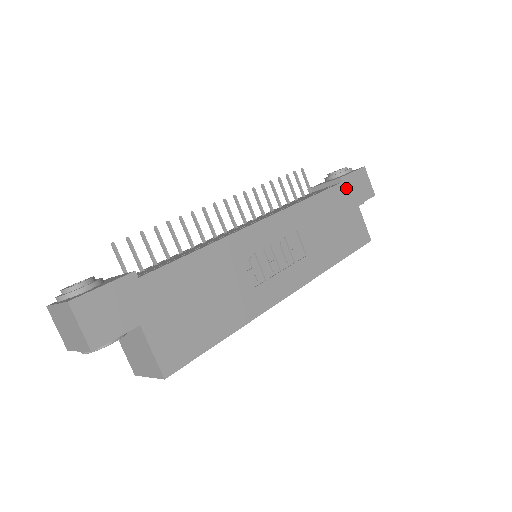
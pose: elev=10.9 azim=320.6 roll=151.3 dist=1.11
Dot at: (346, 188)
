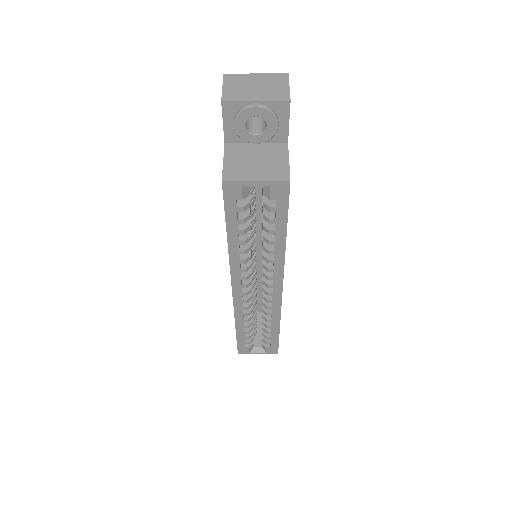
Dot at: occluded
